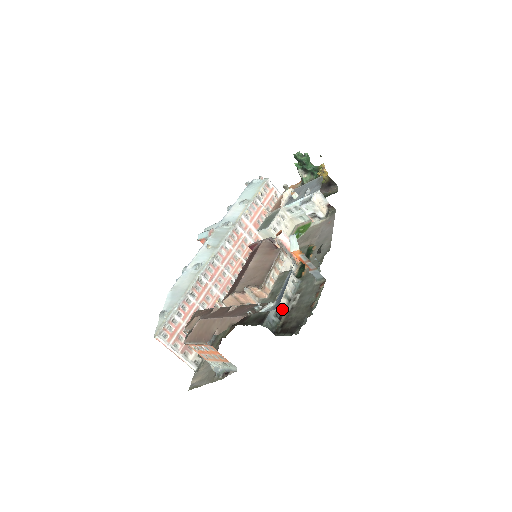
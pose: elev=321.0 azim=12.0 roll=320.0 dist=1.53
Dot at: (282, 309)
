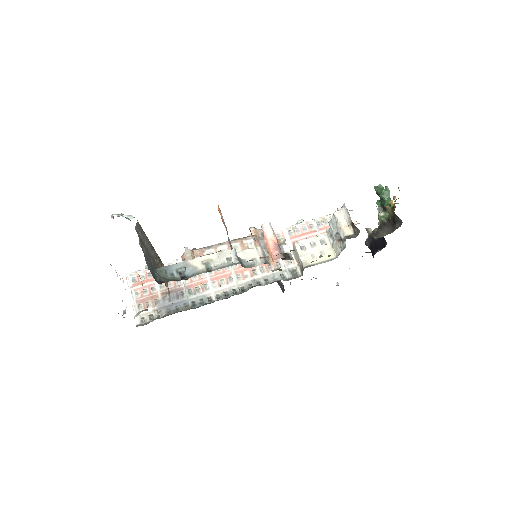
Dot at: (192, 272)
